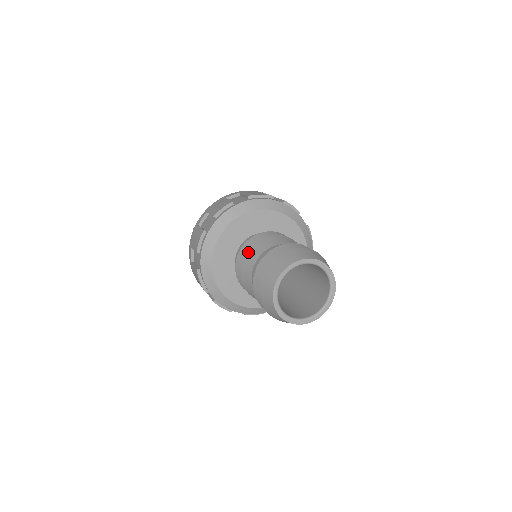
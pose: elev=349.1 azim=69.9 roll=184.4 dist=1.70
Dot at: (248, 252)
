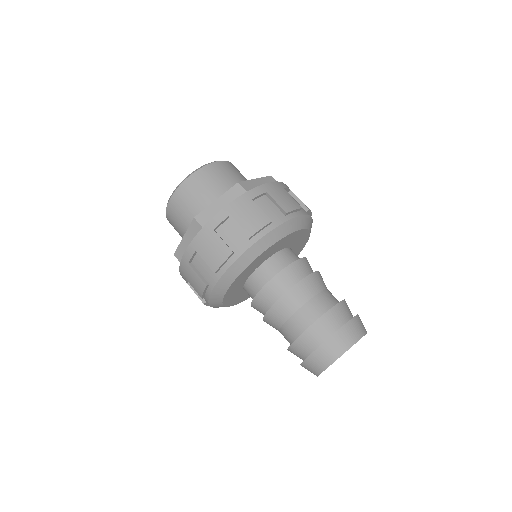
Dot at: (286, 295)
